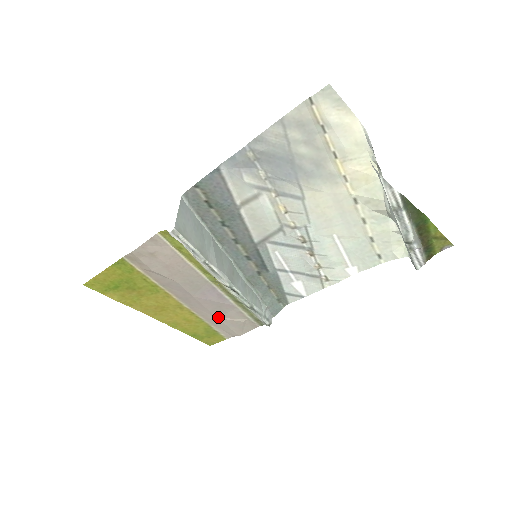
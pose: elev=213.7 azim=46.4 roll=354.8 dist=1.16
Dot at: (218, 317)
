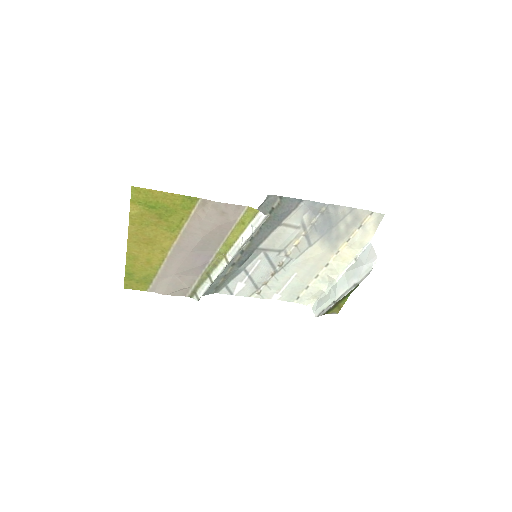
Dot at: (175, 274)
